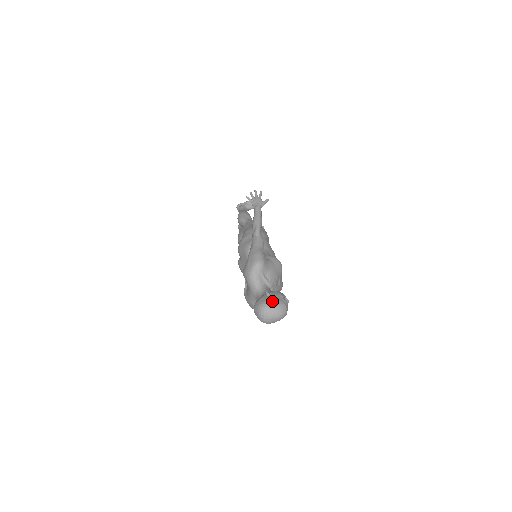
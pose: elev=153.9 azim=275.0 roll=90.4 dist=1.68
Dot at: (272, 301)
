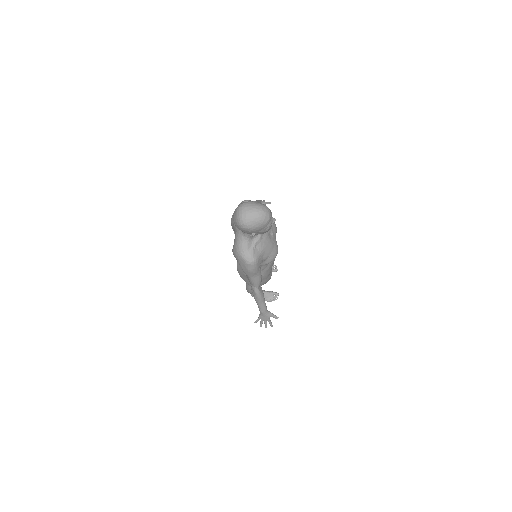
Dot at: occluded
